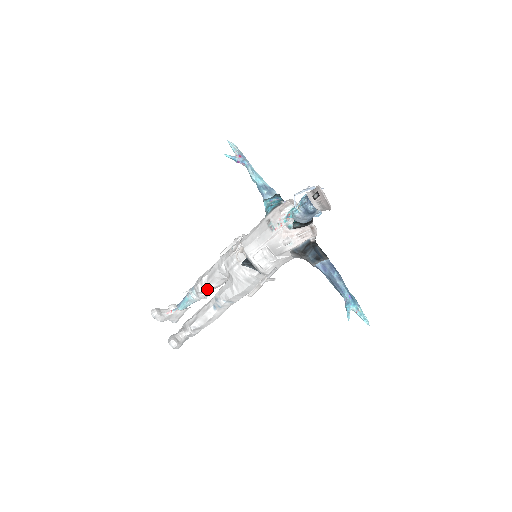
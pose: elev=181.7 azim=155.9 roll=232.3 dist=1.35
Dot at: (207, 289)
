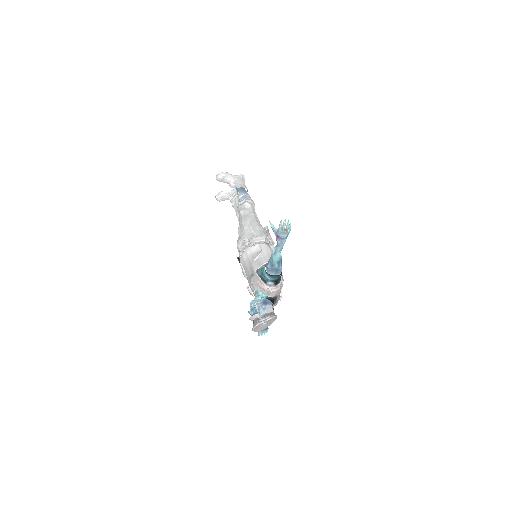
Dot at: occluded
